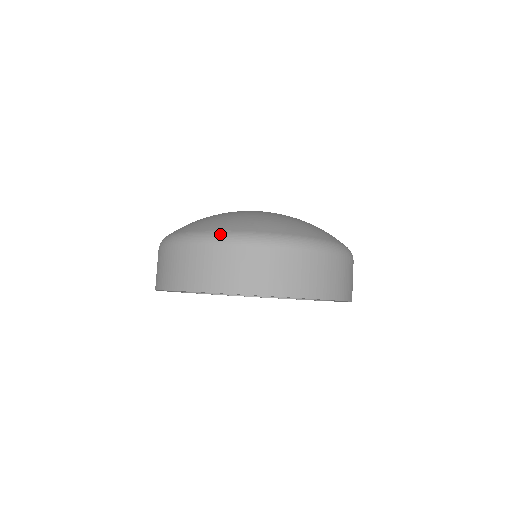
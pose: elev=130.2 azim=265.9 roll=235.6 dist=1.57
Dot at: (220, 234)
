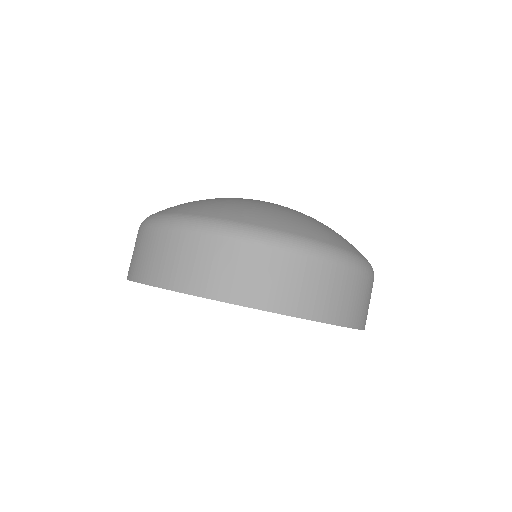
Dot at: (211, 221)
